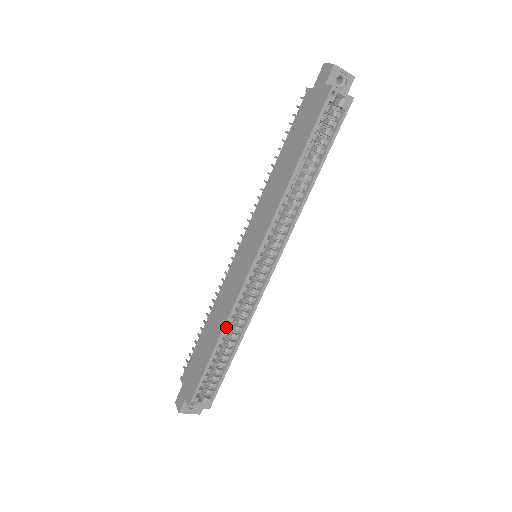
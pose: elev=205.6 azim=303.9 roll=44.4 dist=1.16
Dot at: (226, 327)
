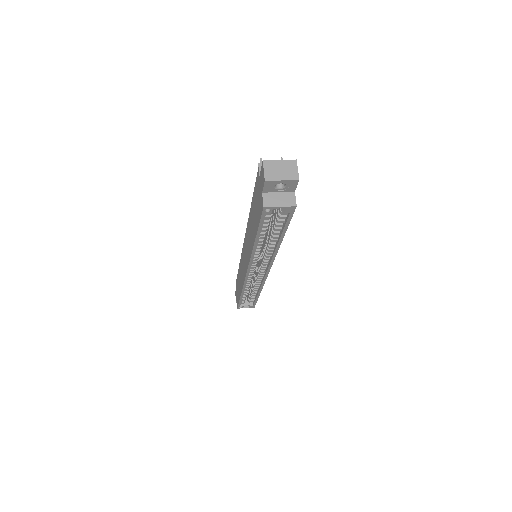
Dot at: occluded
